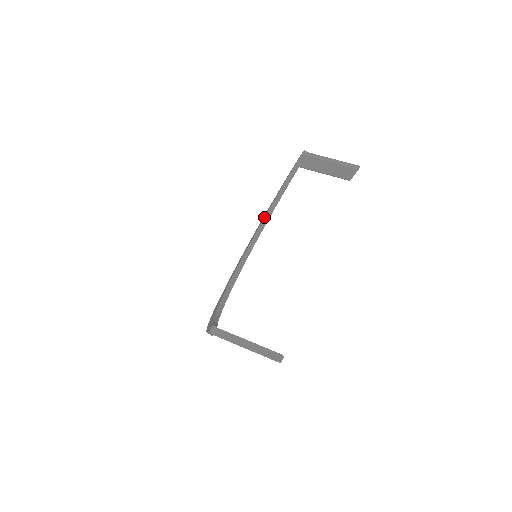
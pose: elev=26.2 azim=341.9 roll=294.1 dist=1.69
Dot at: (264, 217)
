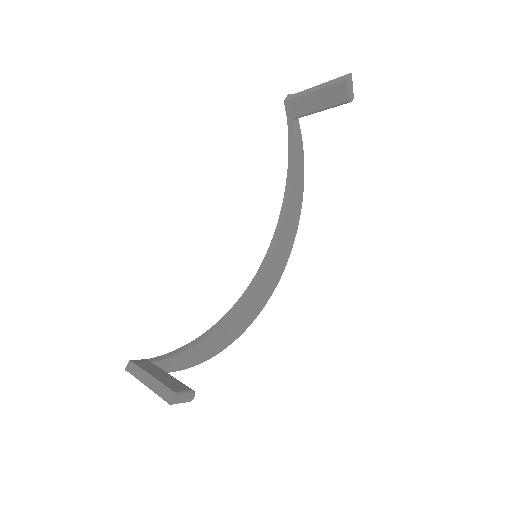
Dot at: occluded
